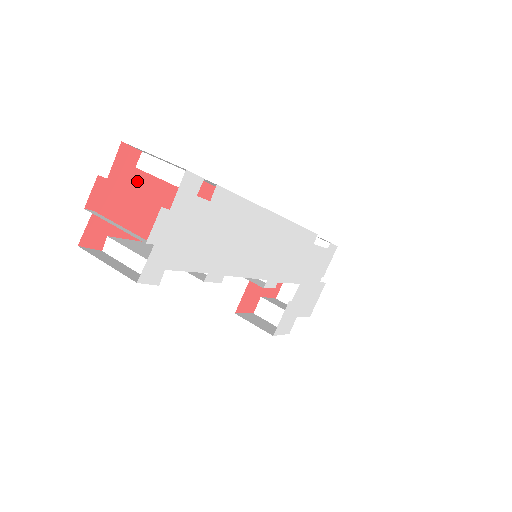
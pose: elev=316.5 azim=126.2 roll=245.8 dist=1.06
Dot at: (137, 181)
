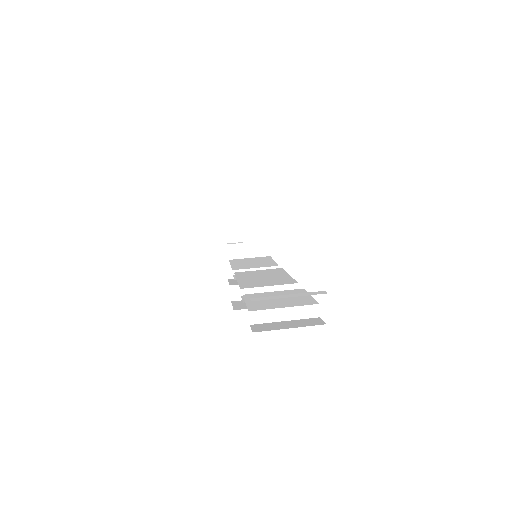
Dot at: occluded
